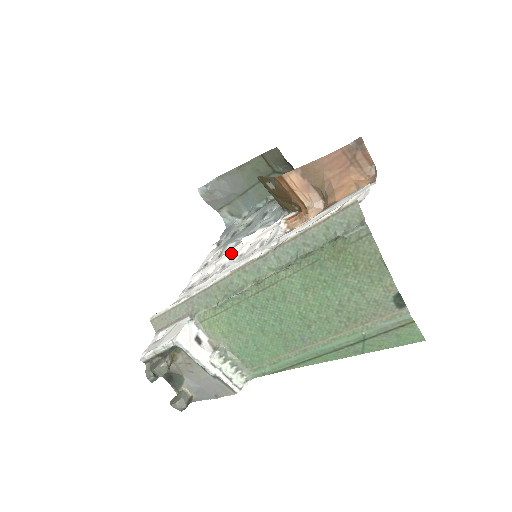
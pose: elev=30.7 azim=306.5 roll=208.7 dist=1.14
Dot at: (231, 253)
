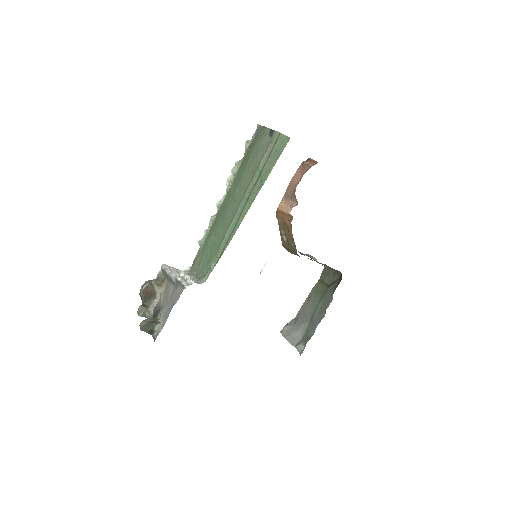
Dot at: occluded
